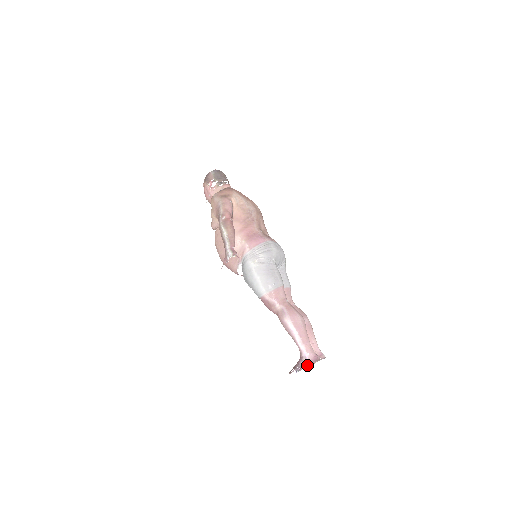
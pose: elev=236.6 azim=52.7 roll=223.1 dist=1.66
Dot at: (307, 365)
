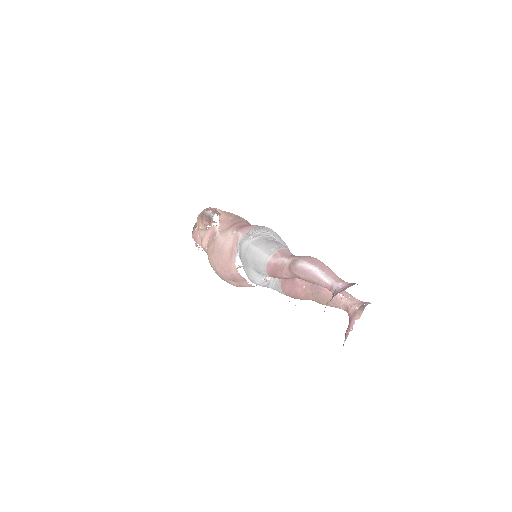
Dot at: (352, 324)
